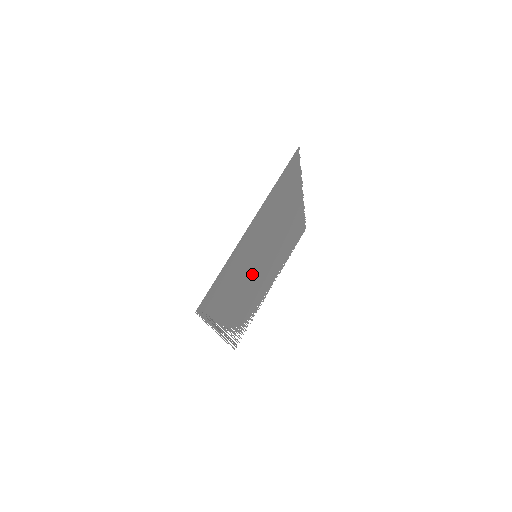
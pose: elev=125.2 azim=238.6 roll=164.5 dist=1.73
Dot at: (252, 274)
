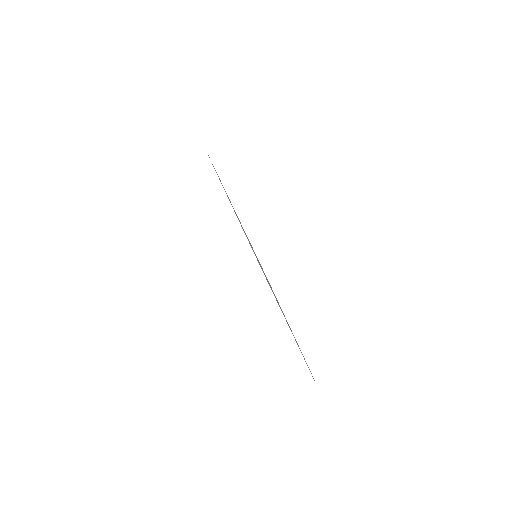
Dot at: occluded
